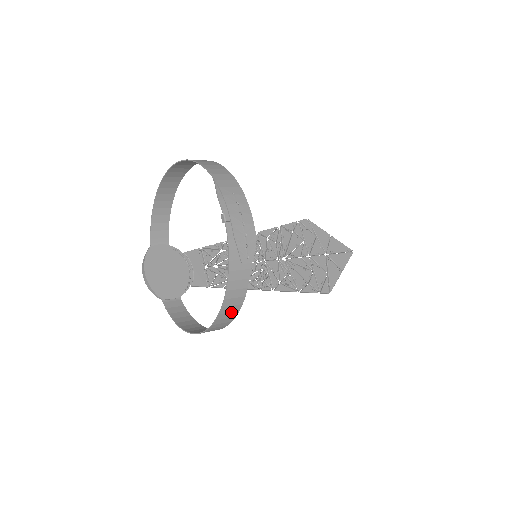
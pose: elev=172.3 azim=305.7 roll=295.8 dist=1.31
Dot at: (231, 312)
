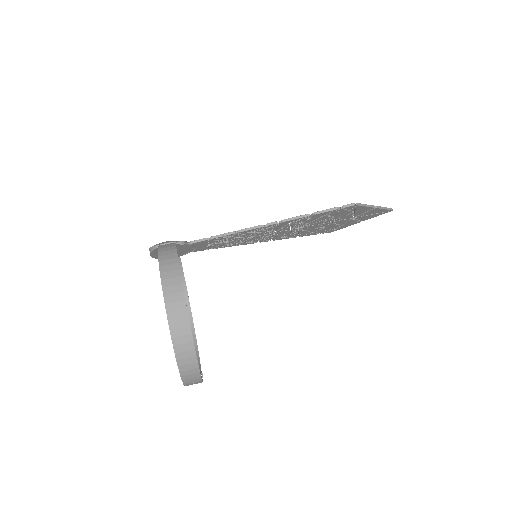
Dot at: occluded
